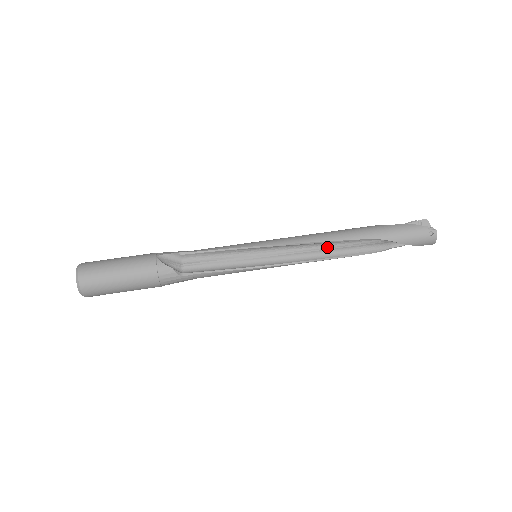
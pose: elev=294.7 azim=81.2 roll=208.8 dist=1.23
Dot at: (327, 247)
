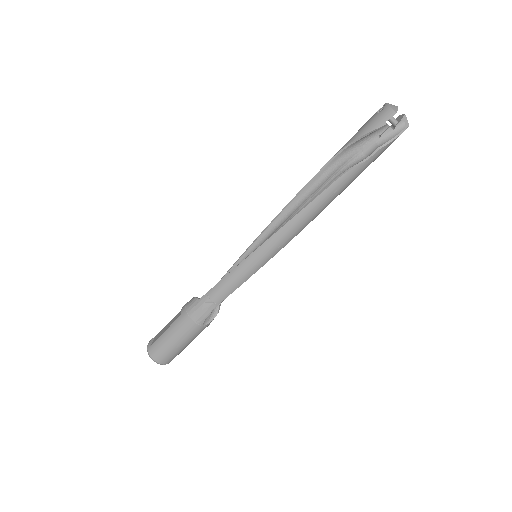
Dot at: occluded
